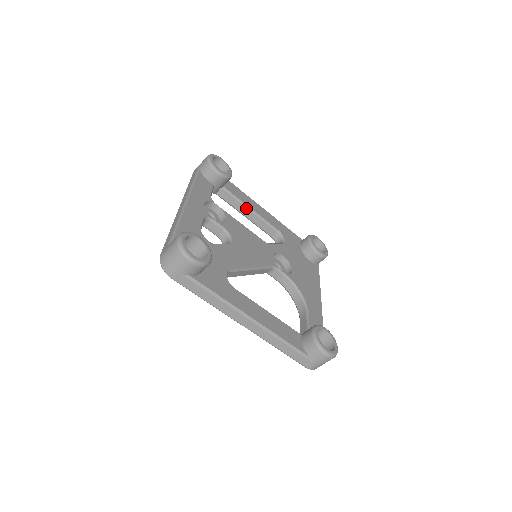
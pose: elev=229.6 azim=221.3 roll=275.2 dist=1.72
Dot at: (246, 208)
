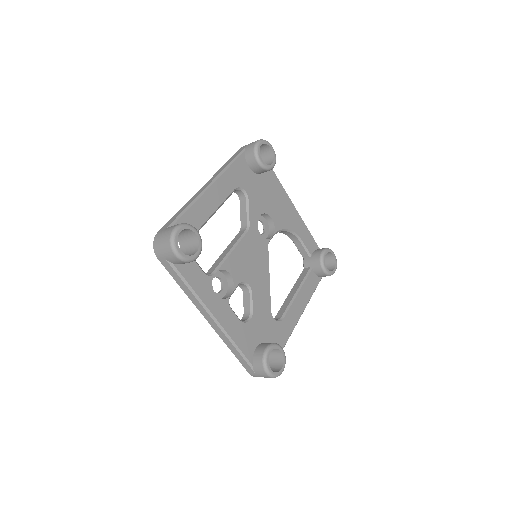
Dot at: (210, 217)
